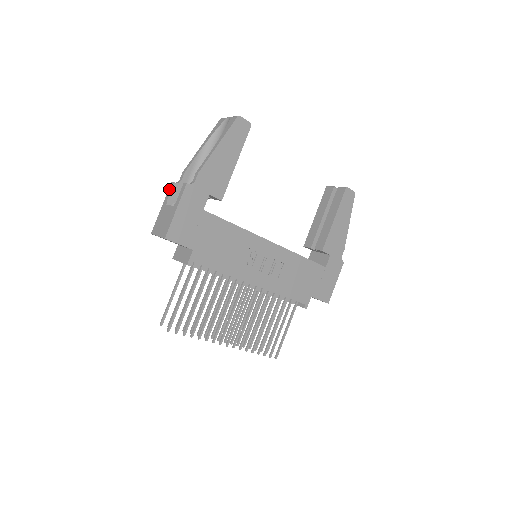
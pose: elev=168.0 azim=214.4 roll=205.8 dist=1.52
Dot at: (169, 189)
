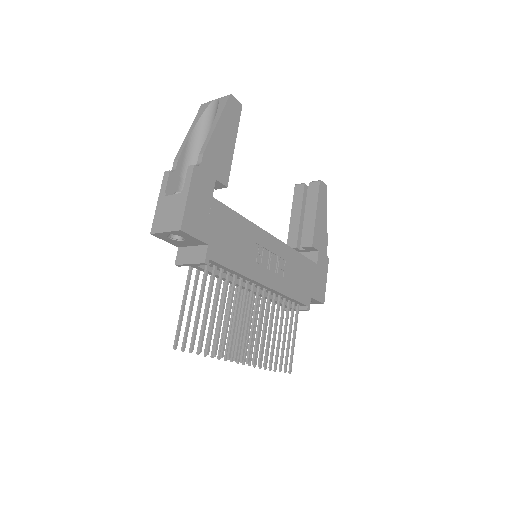
Dot at: (164, 179)
